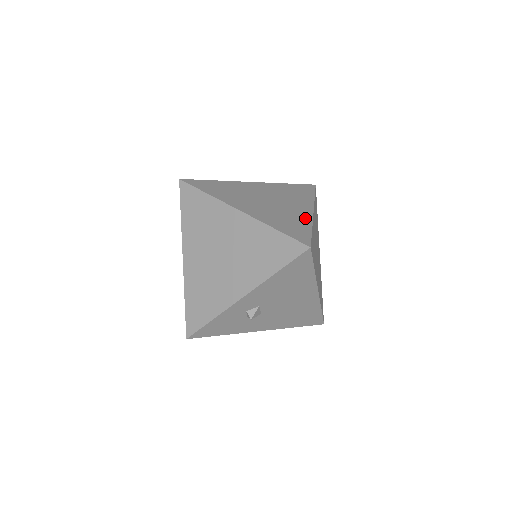
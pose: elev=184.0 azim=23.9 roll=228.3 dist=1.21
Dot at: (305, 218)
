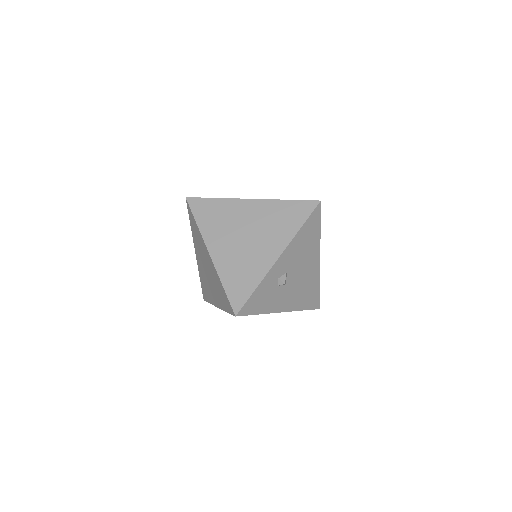
Dot at: occluded
